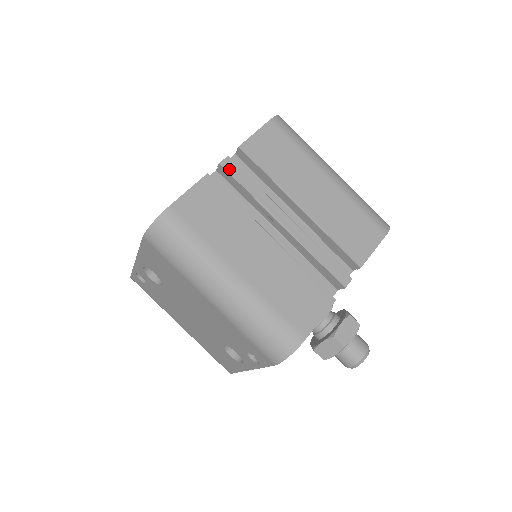
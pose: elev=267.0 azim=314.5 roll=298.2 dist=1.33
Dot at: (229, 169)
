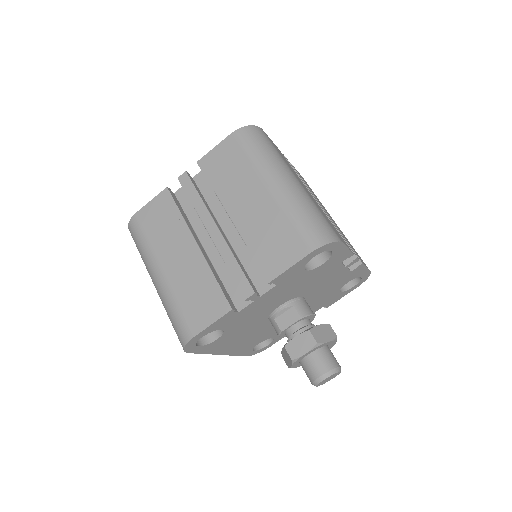
Dot at: (183, 183)
